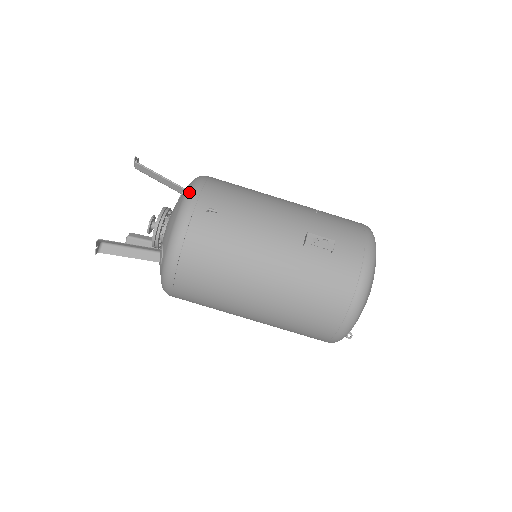
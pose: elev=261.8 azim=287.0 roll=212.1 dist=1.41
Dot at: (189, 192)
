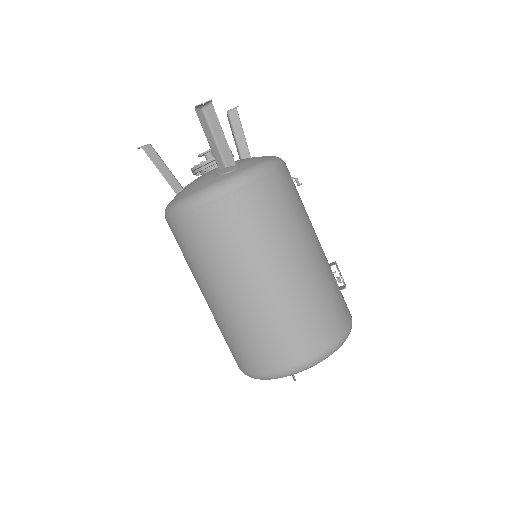
Dot at: occluded
